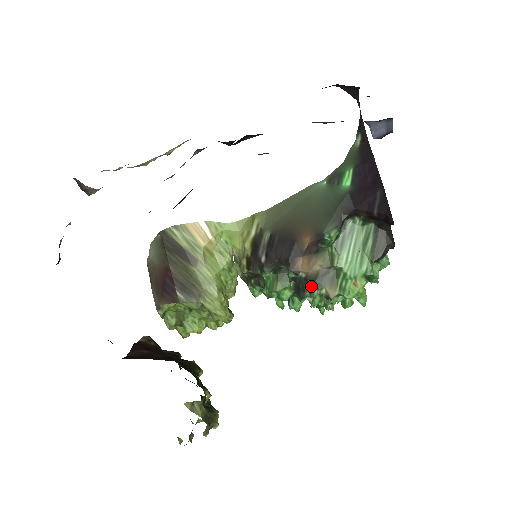
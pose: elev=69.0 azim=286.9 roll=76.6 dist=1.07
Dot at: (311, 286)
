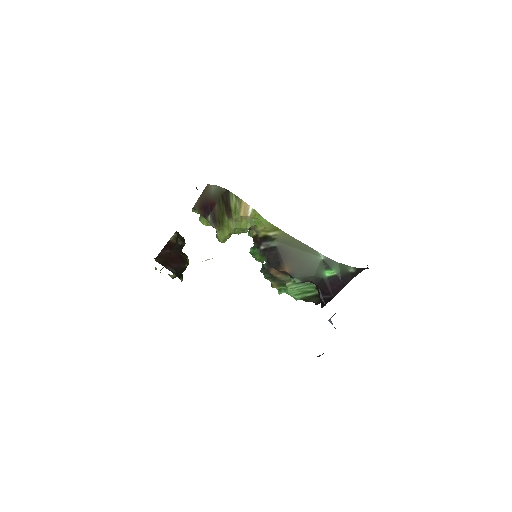
Dot at: (269, 277)
